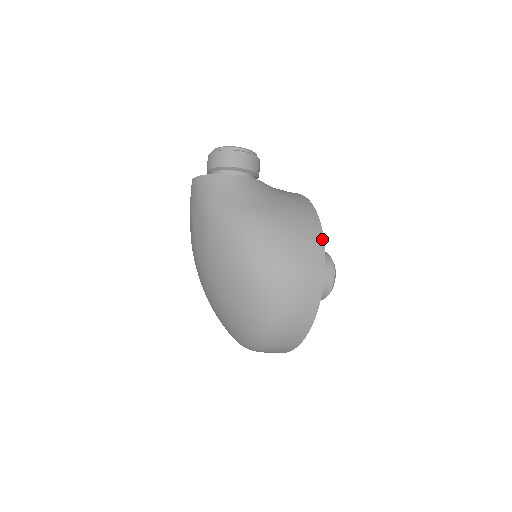
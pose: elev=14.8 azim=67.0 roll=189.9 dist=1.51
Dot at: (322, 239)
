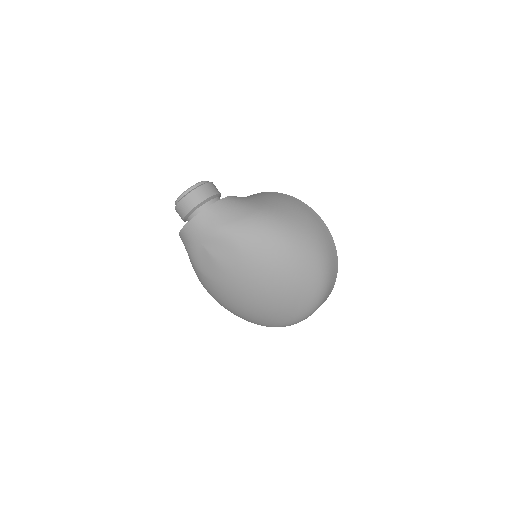
Dot at: (306, 205)
